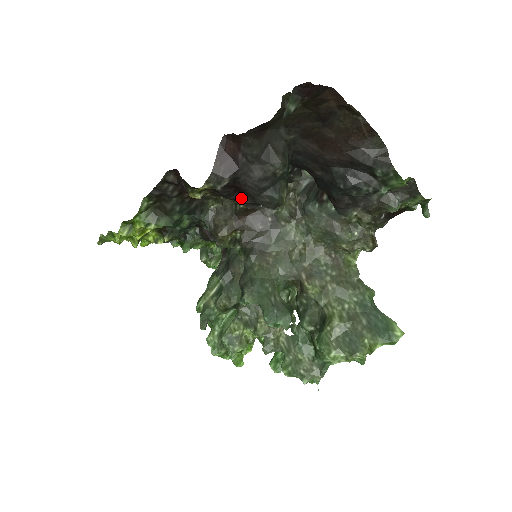
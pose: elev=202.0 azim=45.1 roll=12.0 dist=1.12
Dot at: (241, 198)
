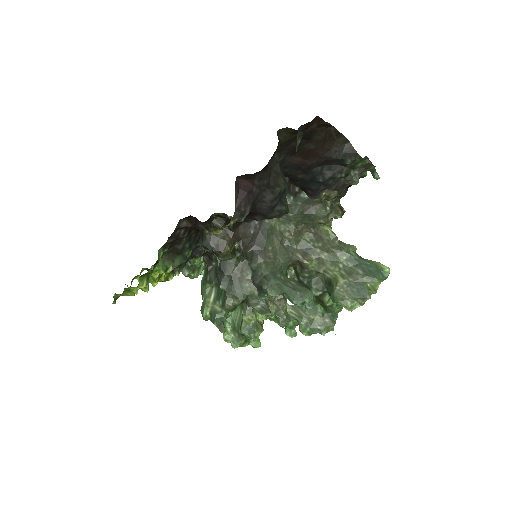
Dot at: (250, 218)
